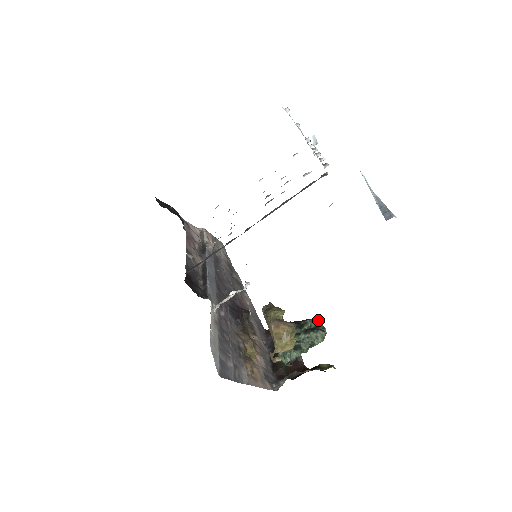
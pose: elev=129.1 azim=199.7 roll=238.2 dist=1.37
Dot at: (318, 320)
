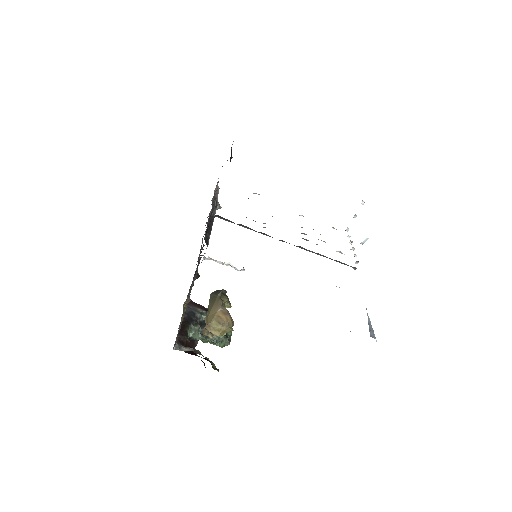
Dot at: occluded
